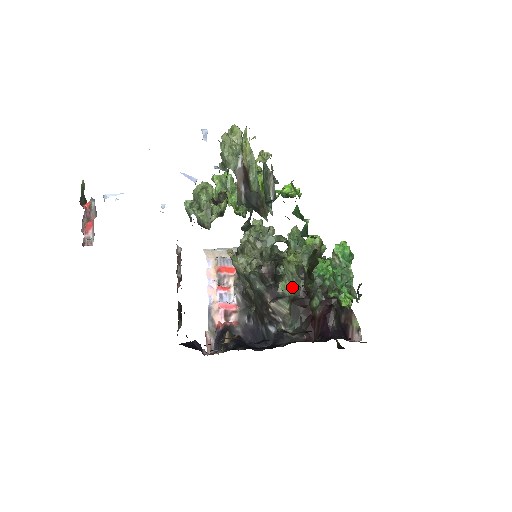
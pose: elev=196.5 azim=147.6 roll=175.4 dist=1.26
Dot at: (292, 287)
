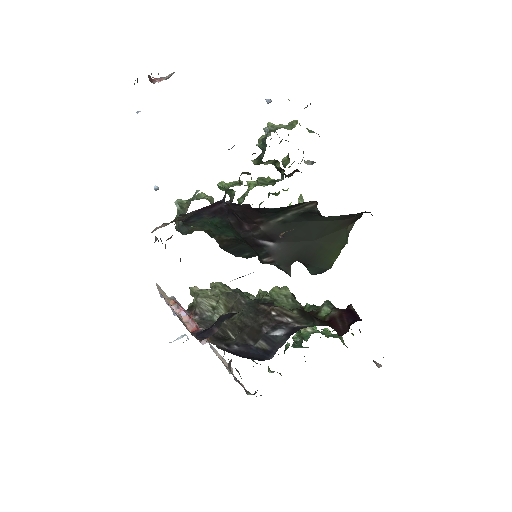
Dot at: (289, 306)
